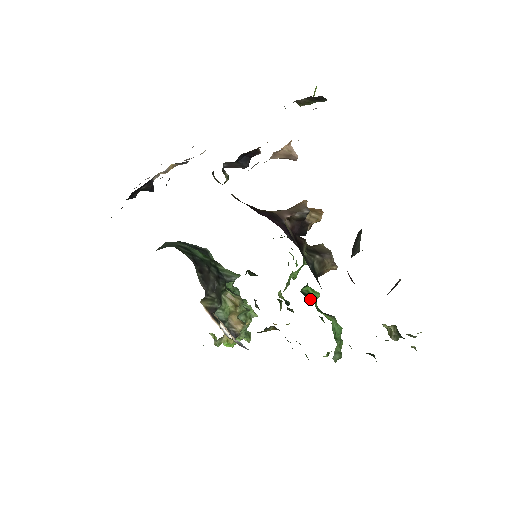
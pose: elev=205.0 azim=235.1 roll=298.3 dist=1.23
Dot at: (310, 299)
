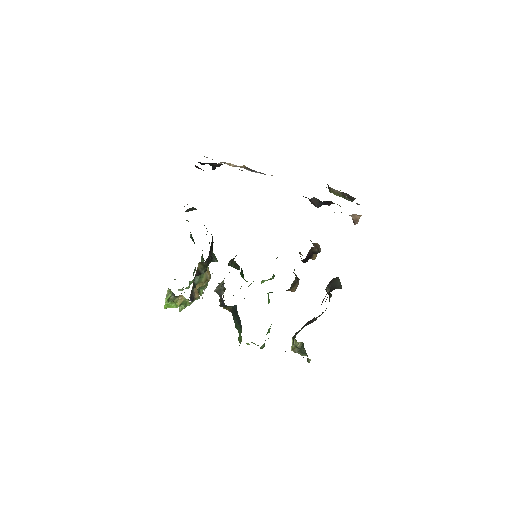
Dot at: occluded
